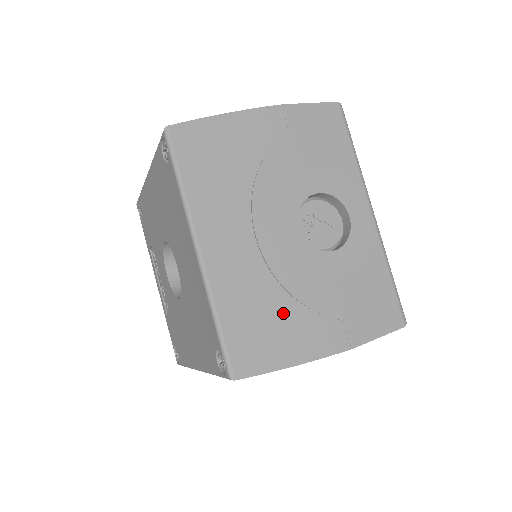
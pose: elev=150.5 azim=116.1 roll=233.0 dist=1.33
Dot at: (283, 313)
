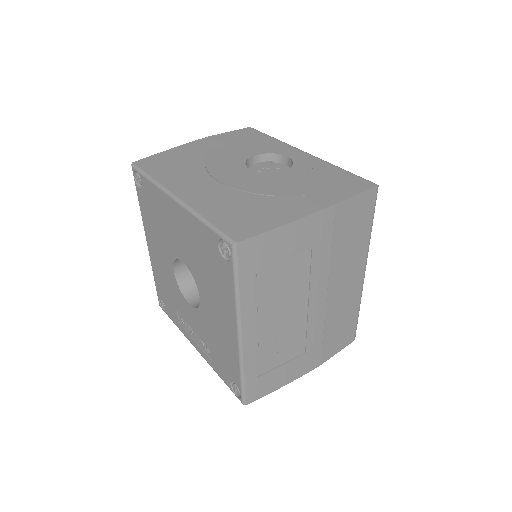
Dot at: (260, 204)
